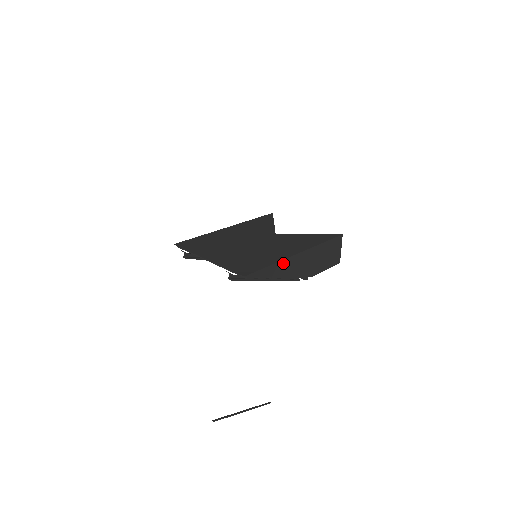
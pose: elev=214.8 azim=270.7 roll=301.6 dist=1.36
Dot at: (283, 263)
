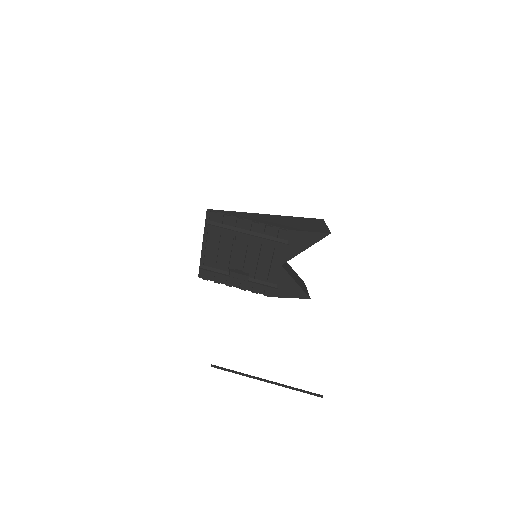
Dot at: (249, 214)
